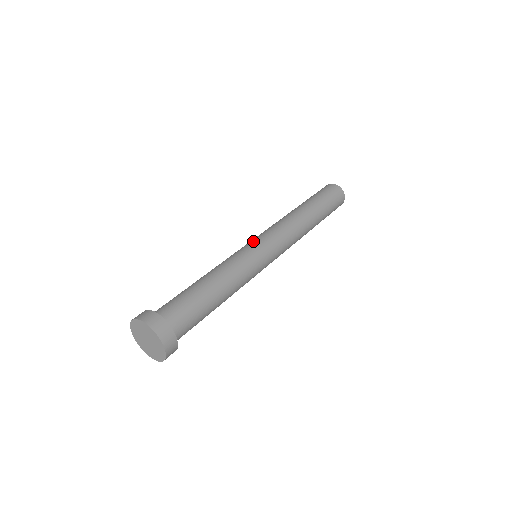
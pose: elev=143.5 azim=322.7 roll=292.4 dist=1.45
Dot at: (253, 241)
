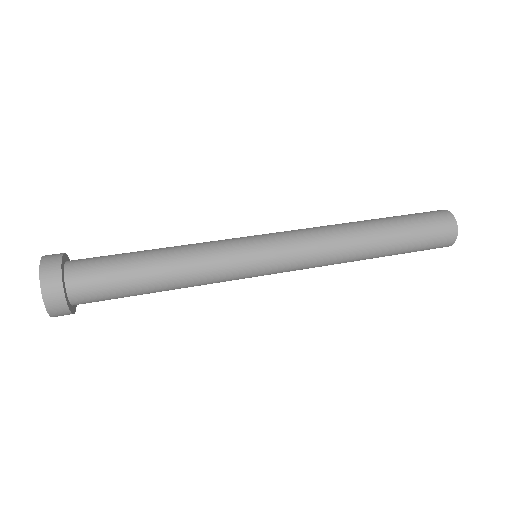
Dot at: (262, 245)
